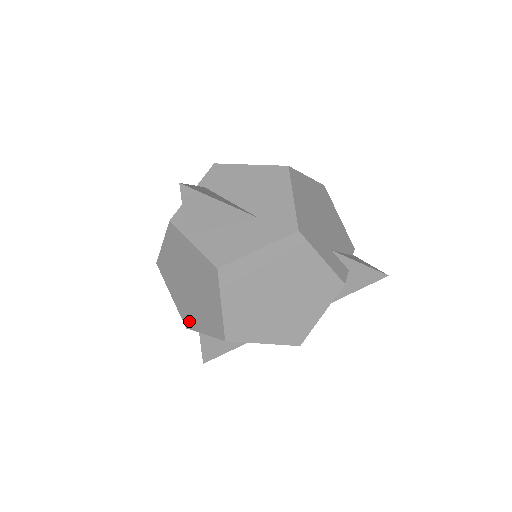
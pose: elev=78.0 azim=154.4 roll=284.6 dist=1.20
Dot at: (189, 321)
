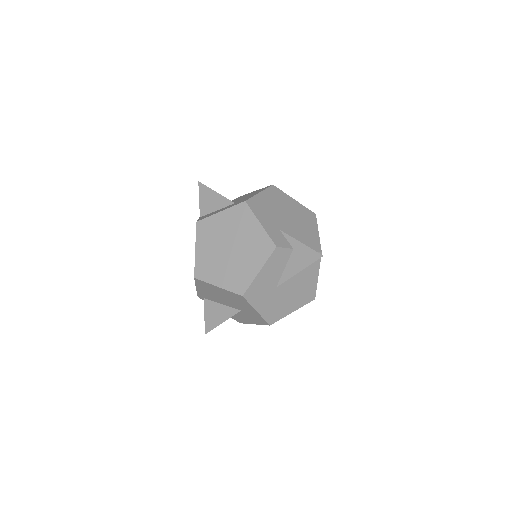
Dot at: occluded
